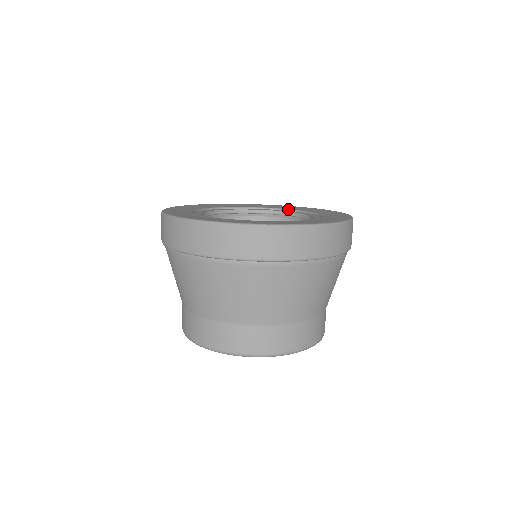
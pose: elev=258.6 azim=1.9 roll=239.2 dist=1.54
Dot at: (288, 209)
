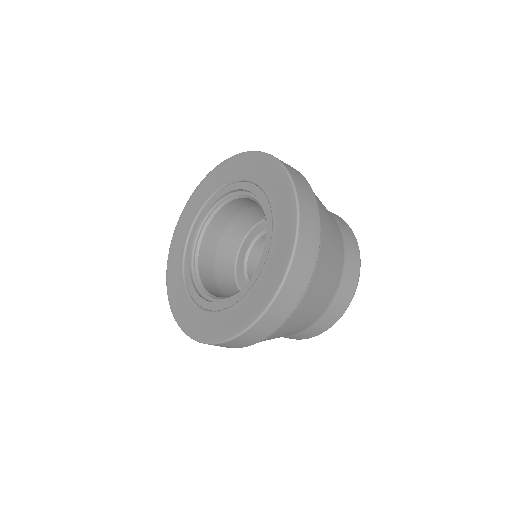
Dot at: (221, 187)
